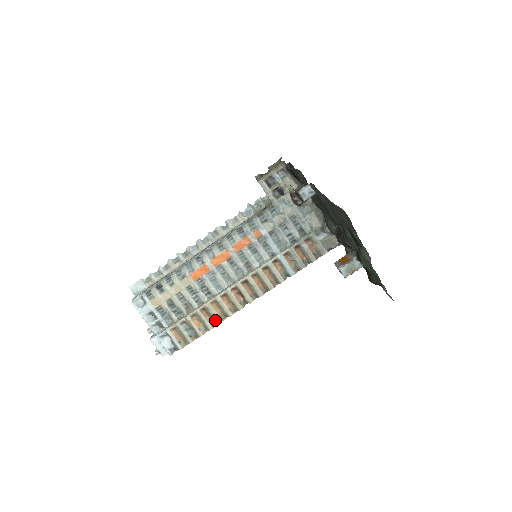
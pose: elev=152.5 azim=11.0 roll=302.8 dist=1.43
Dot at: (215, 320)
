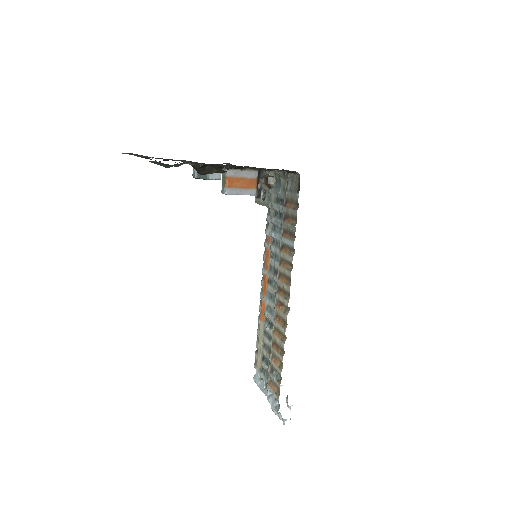
Dot at: (281, 348)
